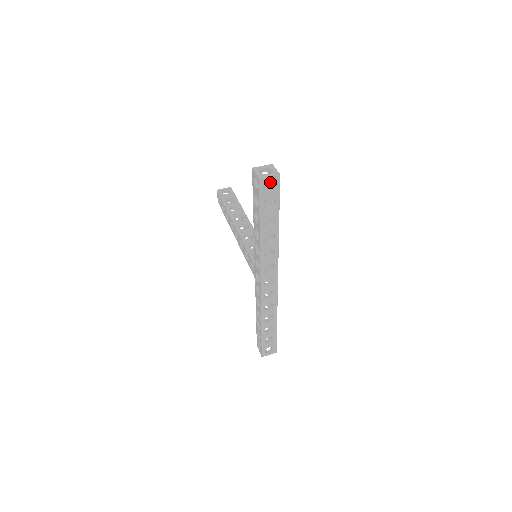
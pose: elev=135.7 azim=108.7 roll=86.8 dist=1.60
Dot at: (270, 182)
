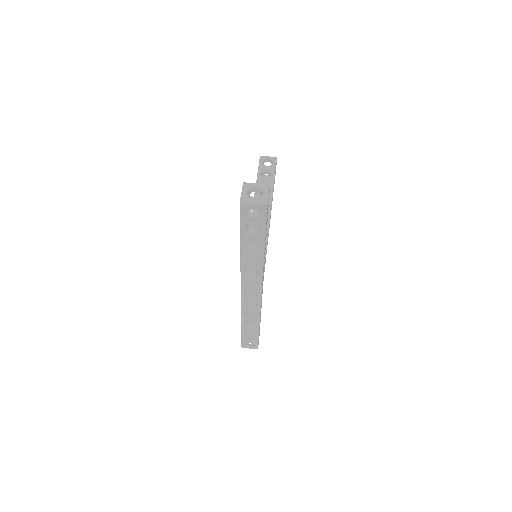
Dot at: occluded
